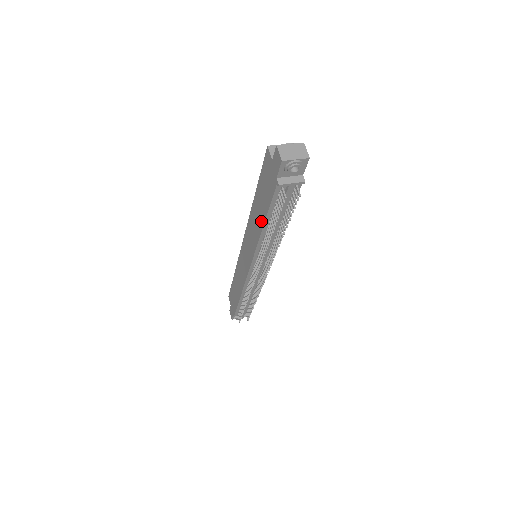
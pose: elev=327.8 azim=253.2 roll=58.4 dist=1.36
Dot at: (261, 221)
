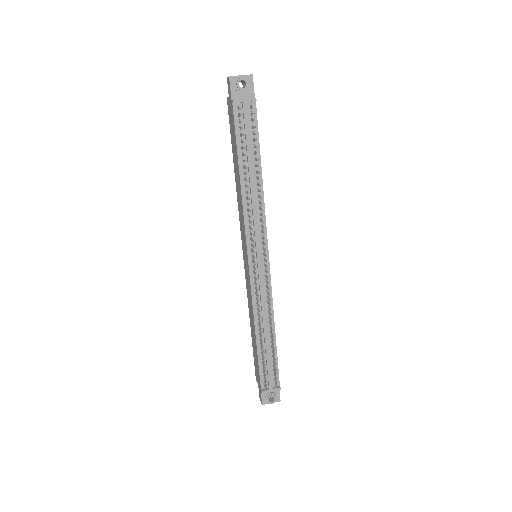
Dot at: (238, 173)
